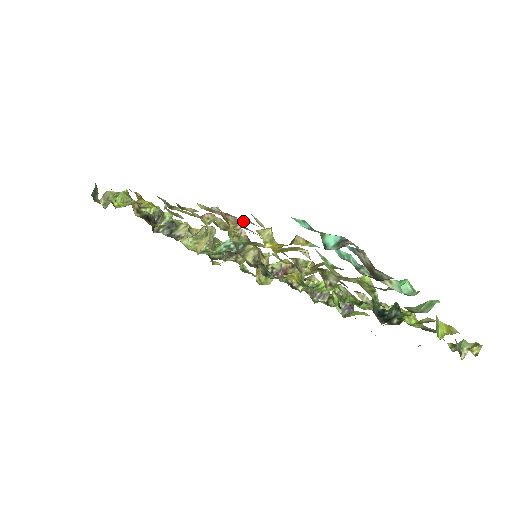
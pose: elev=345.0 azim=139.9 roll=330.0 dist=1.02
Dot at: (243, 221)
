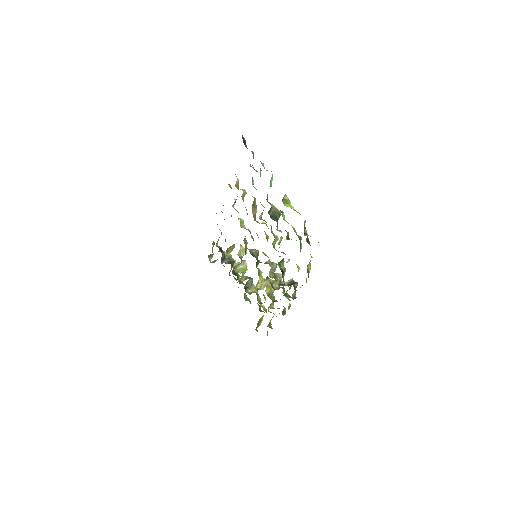
Dot at: occluded
